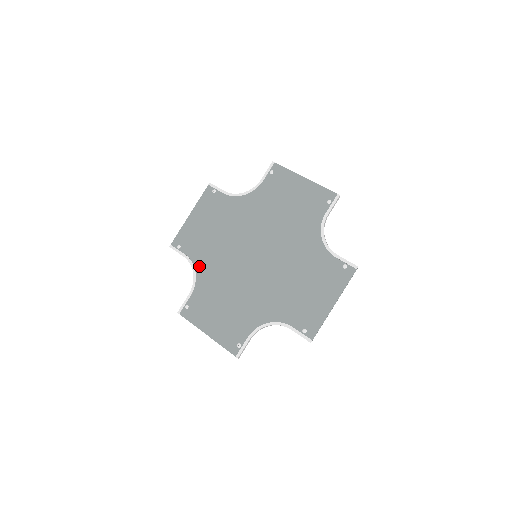
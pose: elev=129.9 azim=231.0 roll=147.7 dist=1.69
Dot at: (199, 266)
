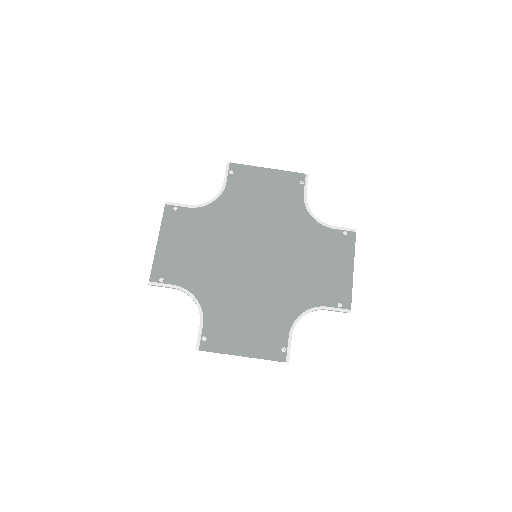
Dot at: (197, 290)
